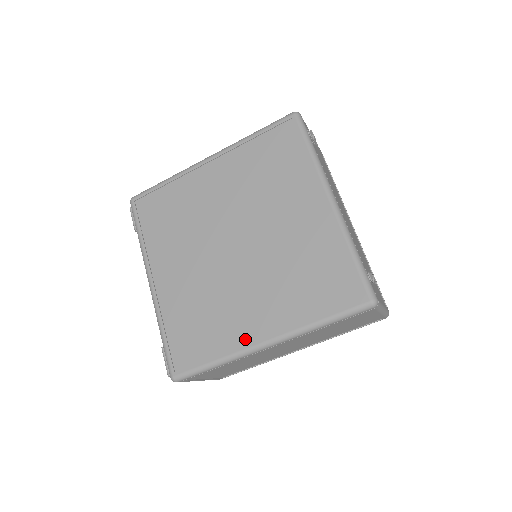
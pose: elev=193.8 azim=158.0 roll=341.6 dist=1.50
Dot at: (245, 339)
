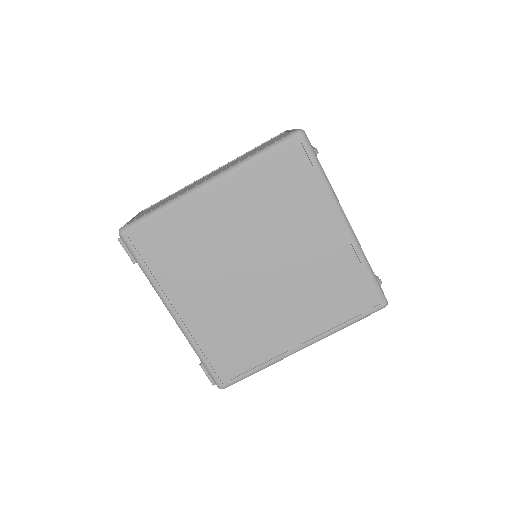
Dot at: (283, 348)
